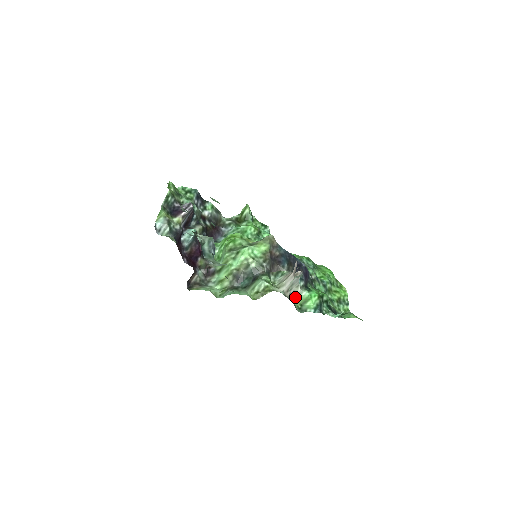
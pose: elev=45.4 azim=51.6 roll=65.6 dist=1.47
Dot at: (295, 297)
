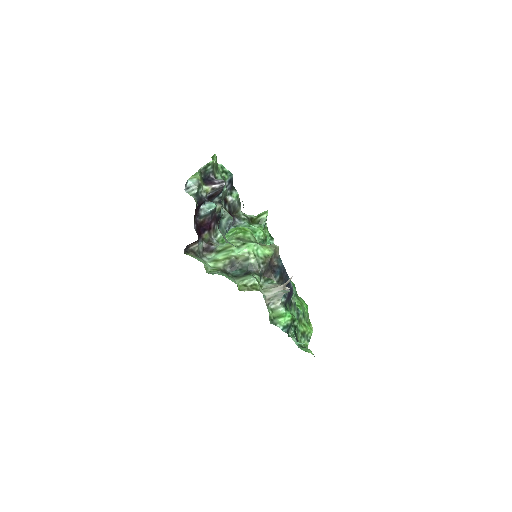
Dot at: (272, 308)
